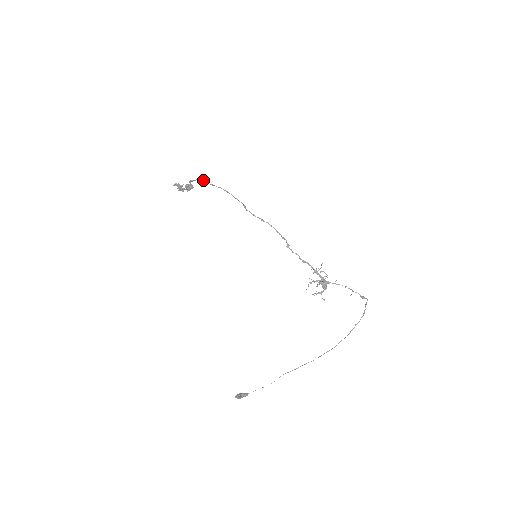
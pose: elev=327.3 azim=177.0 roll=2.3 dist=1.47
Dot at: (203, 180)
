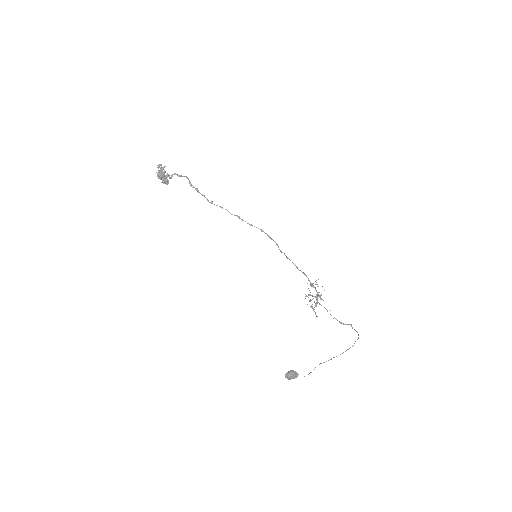
Dot at: (189, 180)
